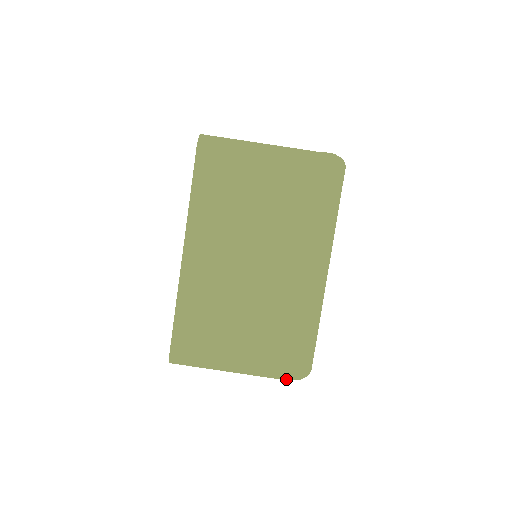
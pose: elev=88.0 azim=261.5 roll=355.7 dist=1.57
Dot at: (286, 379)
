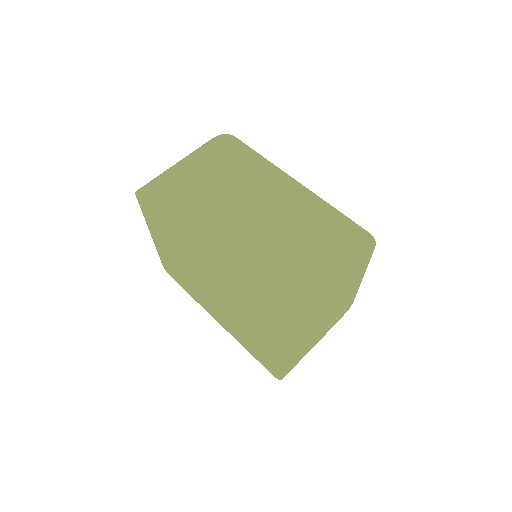
Dot at: (365, 247)
